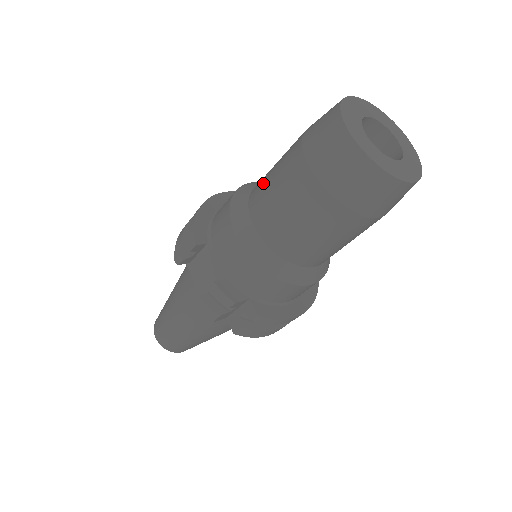
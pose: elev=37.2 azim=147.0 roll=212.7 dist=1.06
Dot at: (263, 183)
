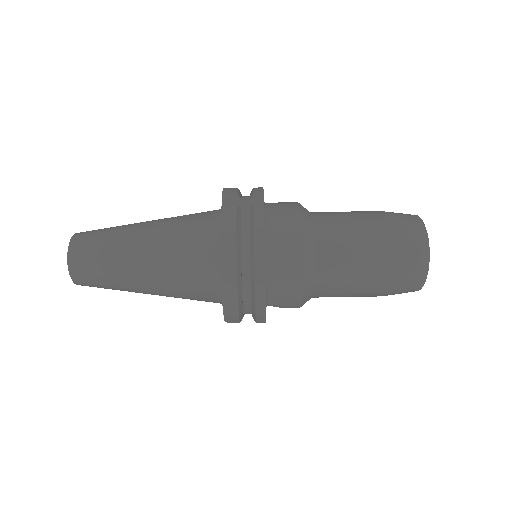
Dot at: occluded
